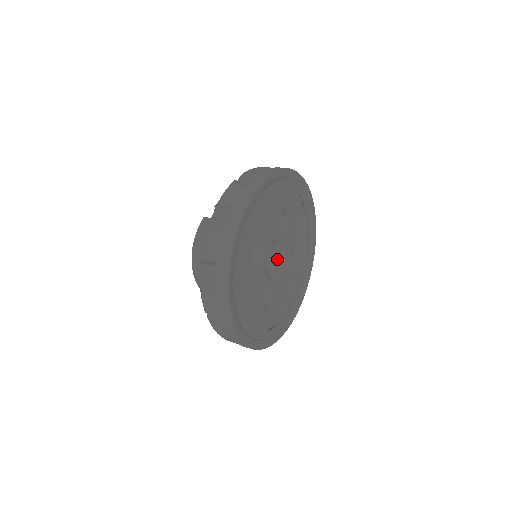
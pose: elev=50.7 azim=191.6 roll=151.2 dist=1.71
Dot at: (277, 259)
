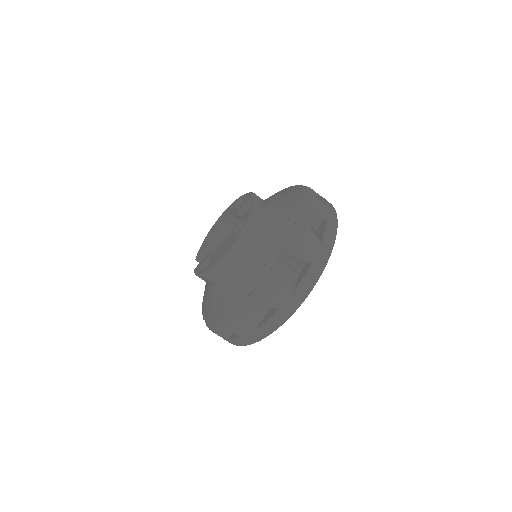
Dot at: occluded
